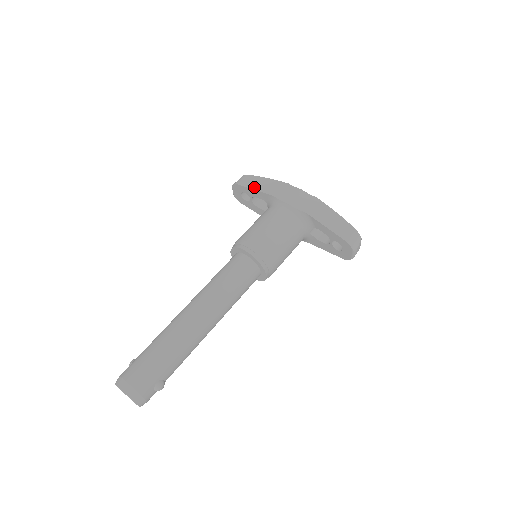
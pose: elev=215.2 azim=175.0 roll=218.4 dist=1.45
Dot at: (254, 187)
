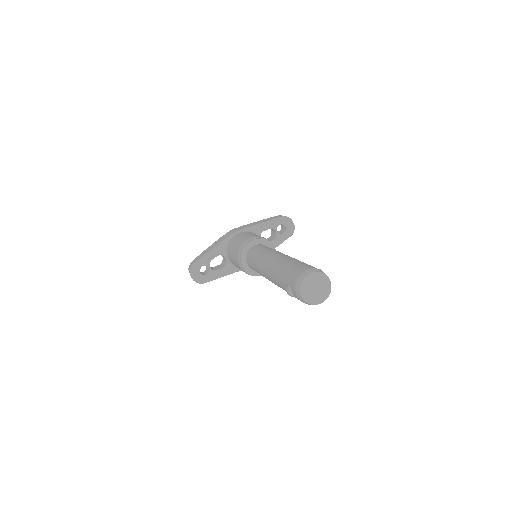
Dot at: (205, 253)
